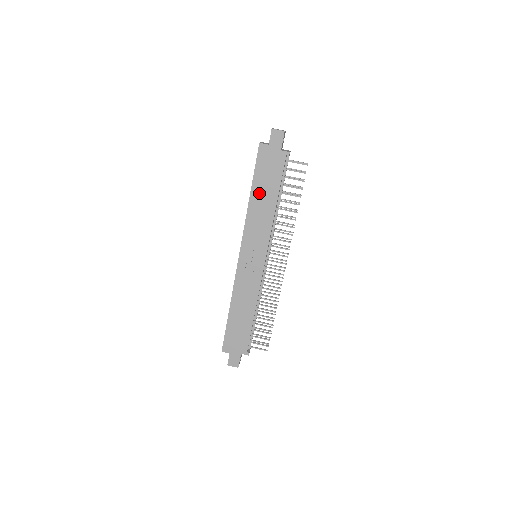
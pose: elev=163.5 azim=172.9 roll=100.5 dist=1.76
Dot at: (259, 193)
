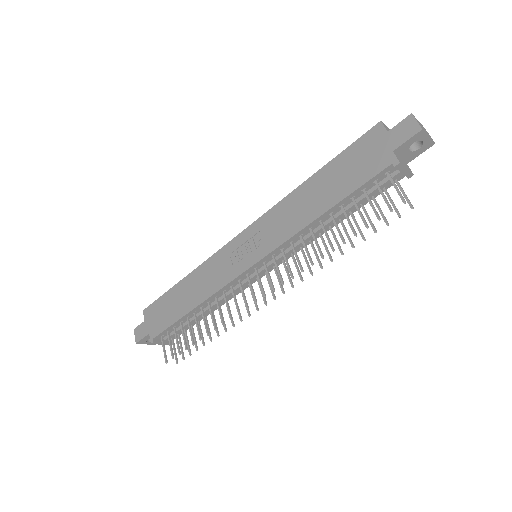
Dot at: (321, 183)
